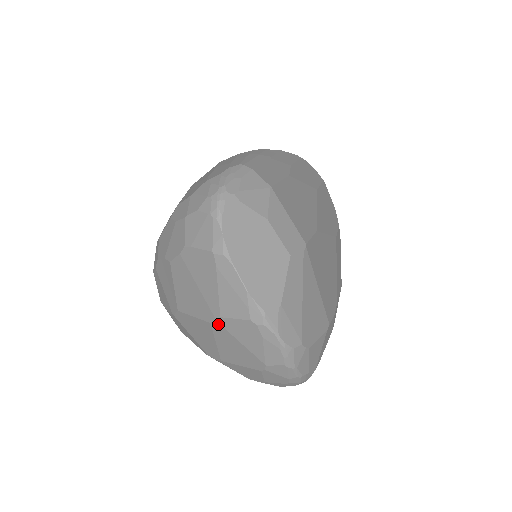
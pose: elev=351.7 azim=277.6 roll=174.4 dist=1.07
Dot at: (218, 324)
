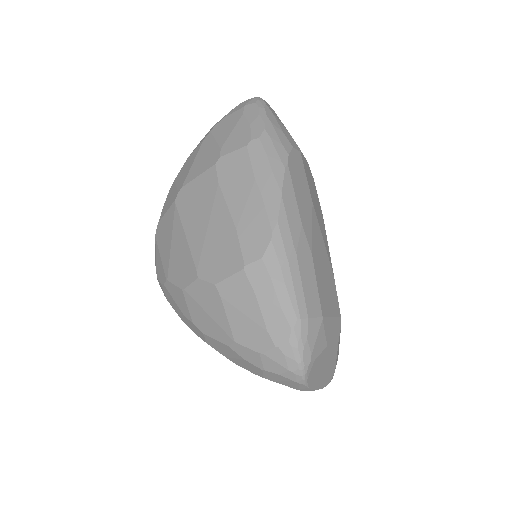
Dot at: occluded
